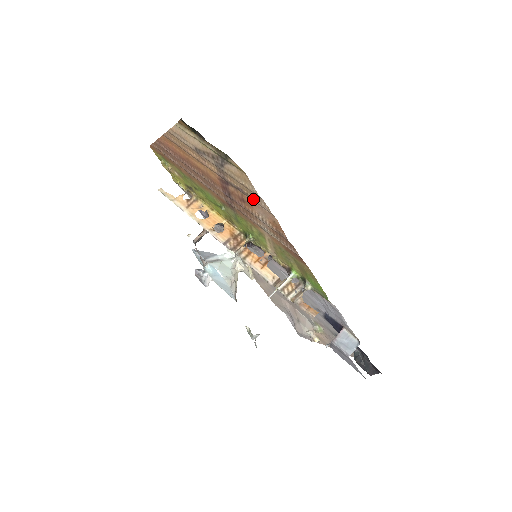
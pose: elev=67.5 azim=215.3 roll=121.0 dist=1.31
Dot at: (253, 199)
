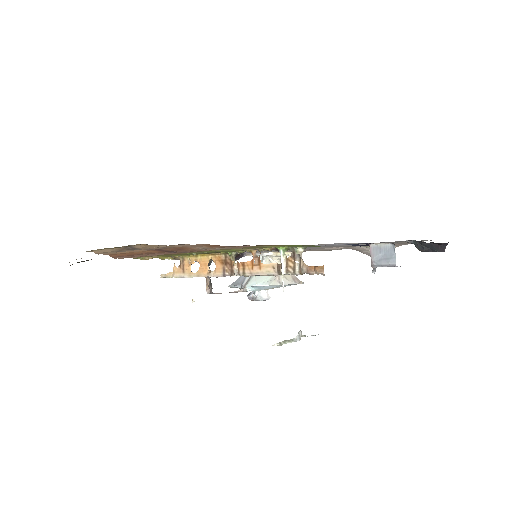
Dot at: occluded
